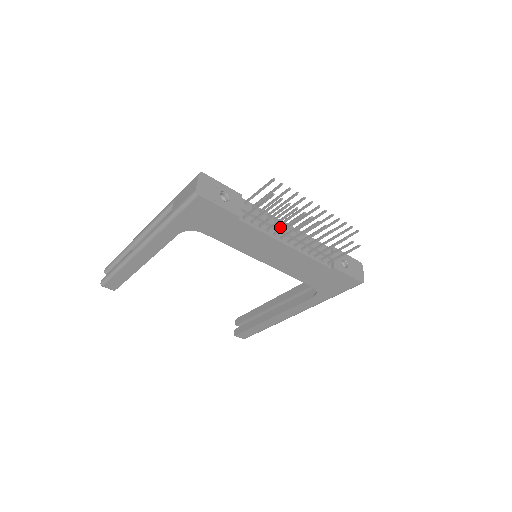
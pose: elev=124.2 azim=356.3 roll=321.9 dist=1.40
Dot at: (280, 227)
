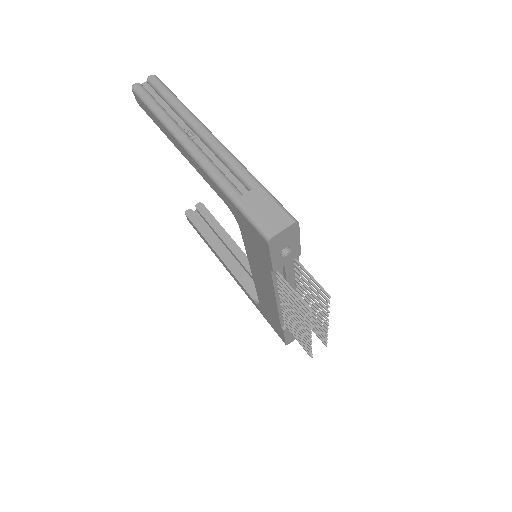
Dot at: occluded
